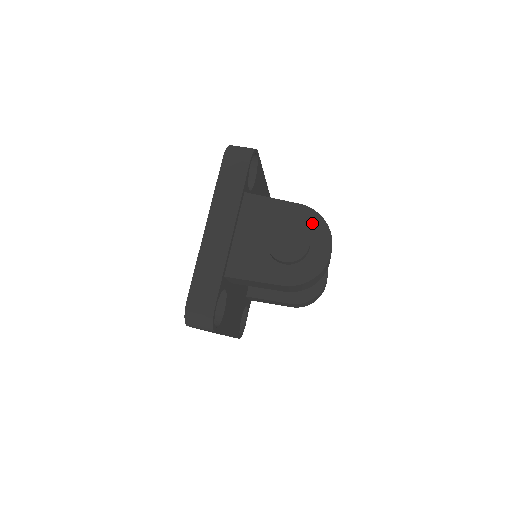
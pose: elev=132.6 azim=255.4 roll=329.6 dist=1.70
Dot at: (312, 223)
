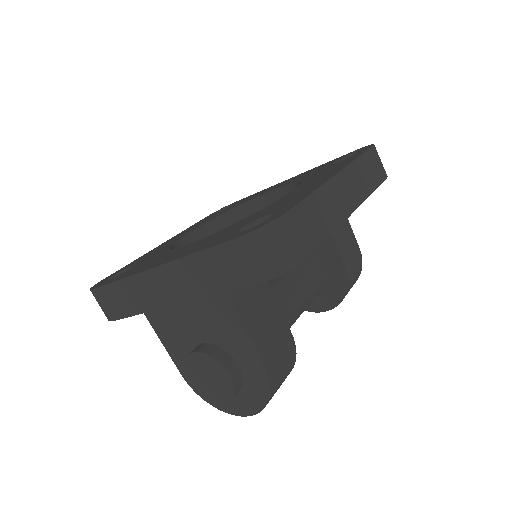
Dot at: (255, 388)
